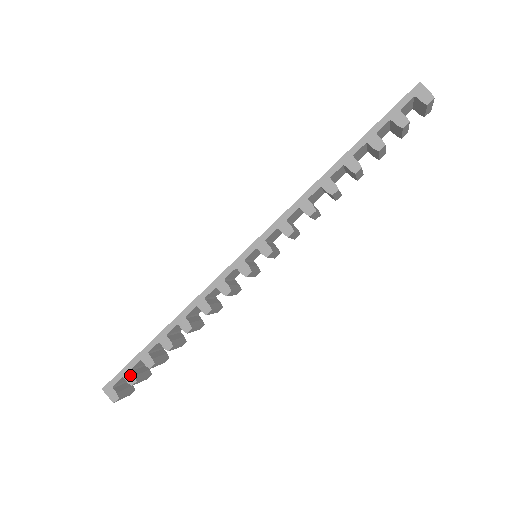
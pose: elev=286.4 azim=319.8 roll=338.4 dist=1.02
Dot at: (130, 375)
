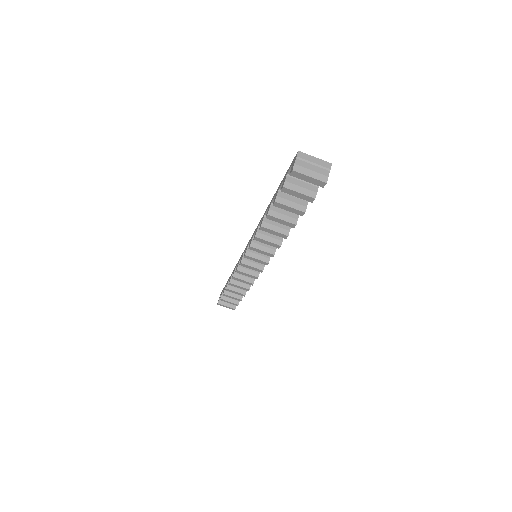
Dot at: (222, 294)
